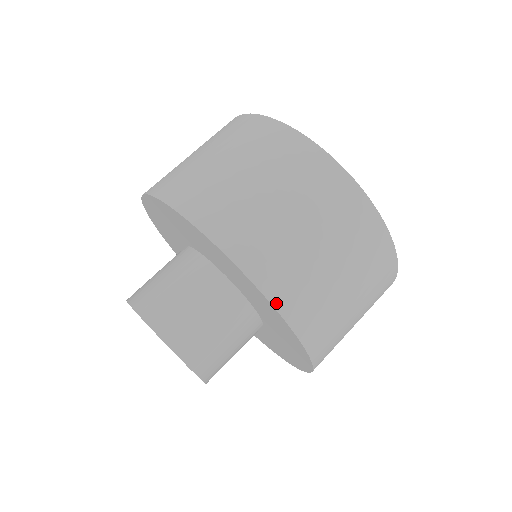
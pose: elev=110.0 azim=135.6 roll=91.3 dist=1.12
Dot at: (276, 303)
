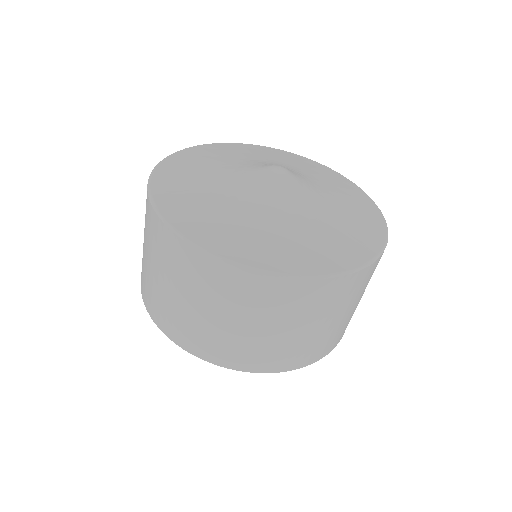
Dot at: (238, 368)
